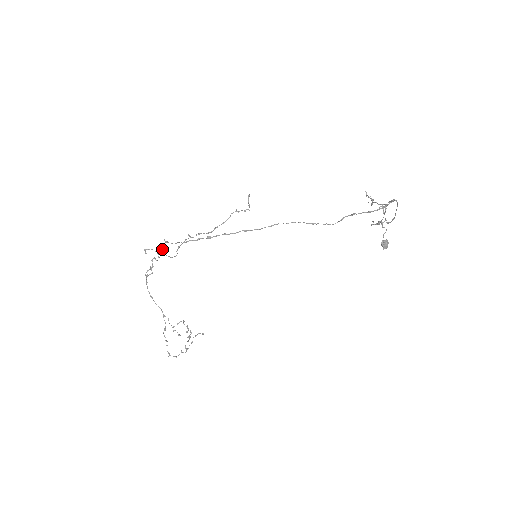
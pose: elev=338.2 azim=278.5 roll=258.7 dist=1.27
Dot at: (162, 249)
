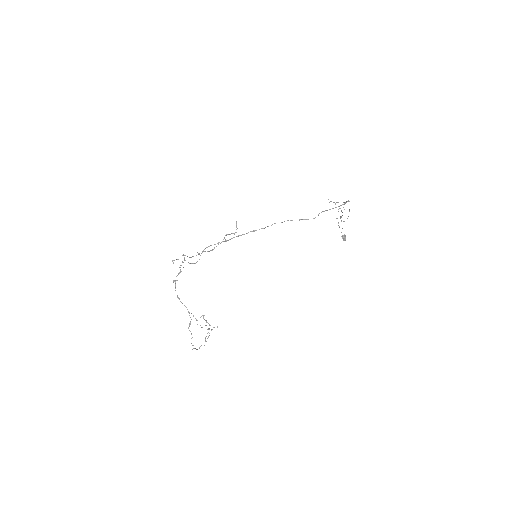
Dot at: occluded
